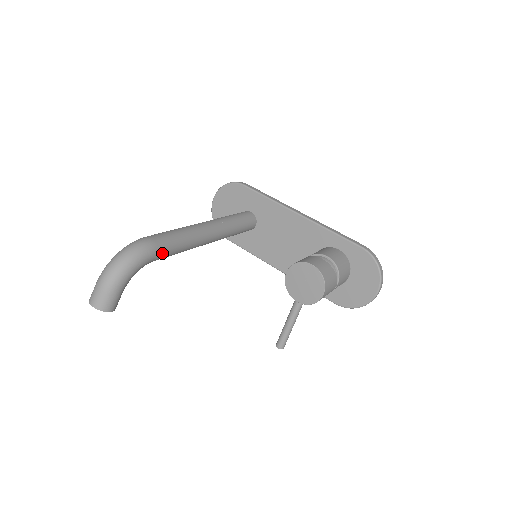
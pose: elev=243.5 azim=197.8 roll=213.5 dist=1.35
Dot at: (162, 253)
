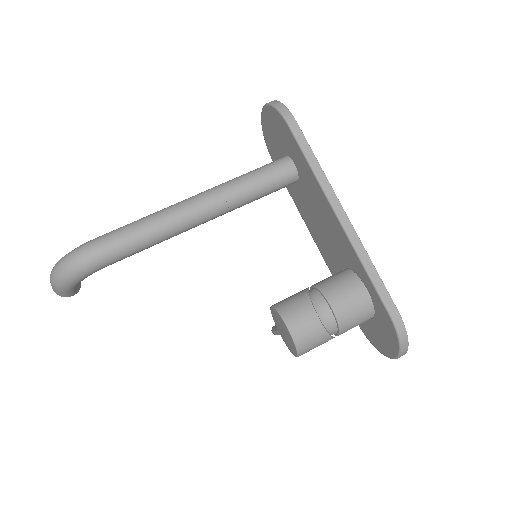
Dot at: (114, 262)
